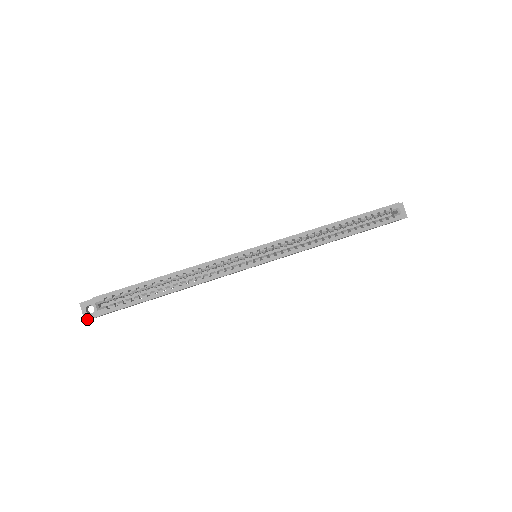
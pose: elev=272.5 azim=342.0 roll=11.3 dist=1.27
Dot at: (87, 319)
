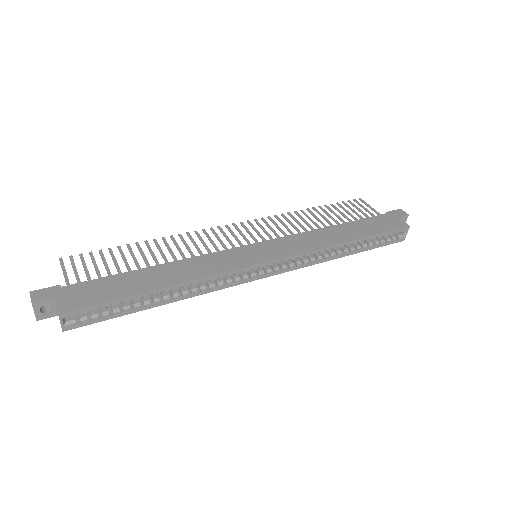
Dot at: (40, 319)
